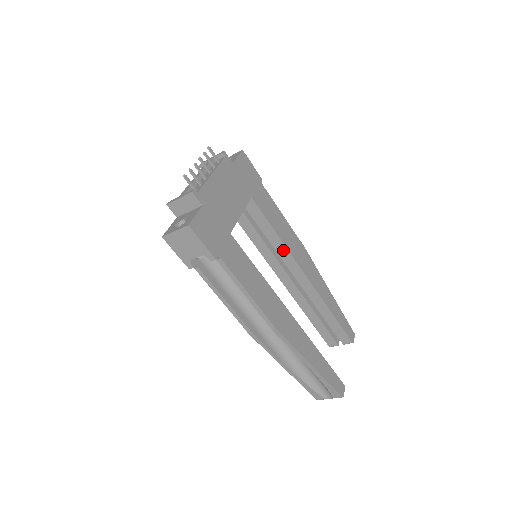
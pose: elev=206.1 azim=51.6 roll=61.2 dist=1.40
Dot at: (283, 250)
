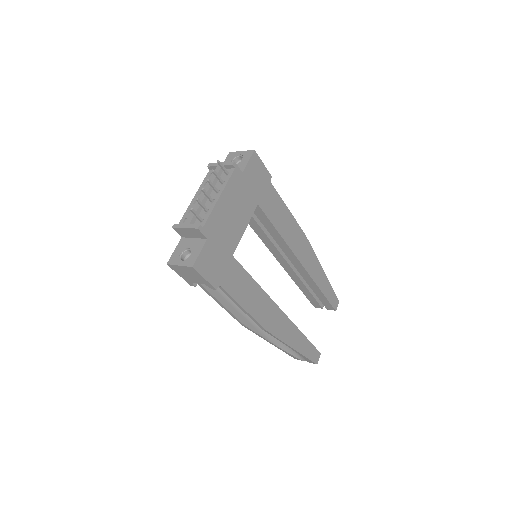
Dot at: (283, 244)
